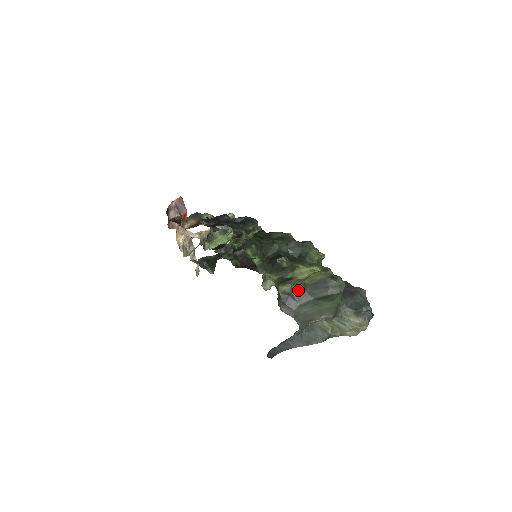
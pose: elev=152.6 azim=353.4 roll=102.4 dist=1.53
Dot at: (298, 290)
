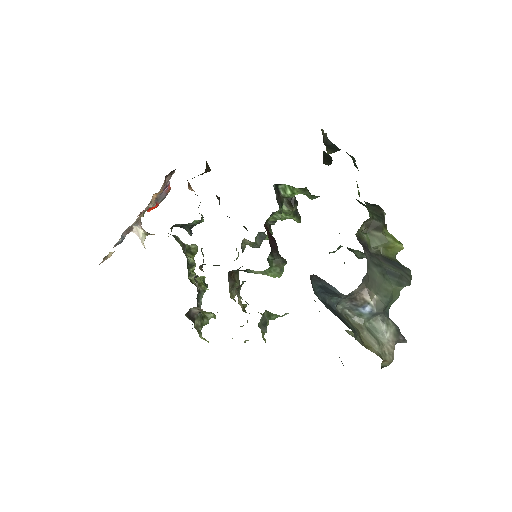
Dot at: (370, 251)
